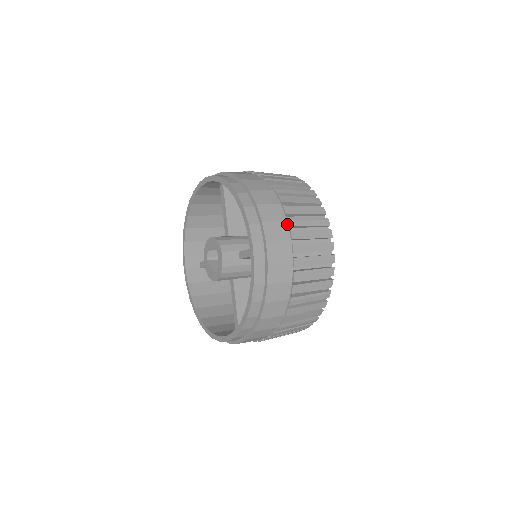
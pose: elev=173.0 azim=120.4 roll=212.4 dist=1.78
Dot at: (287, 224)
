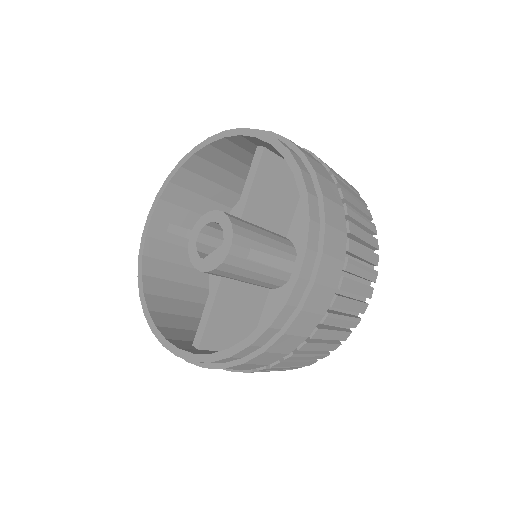
Dot at: occluded
